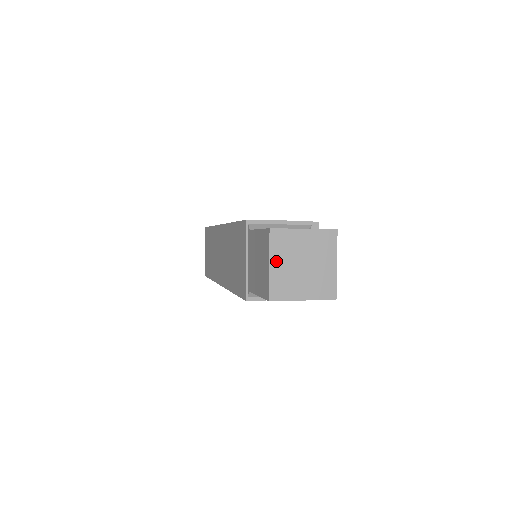
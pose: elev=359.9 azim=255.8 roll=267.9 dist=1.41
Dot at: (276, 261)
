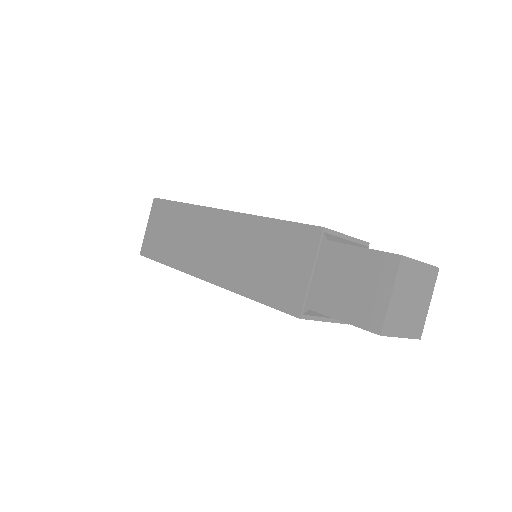
Dot at: (396, 292)
